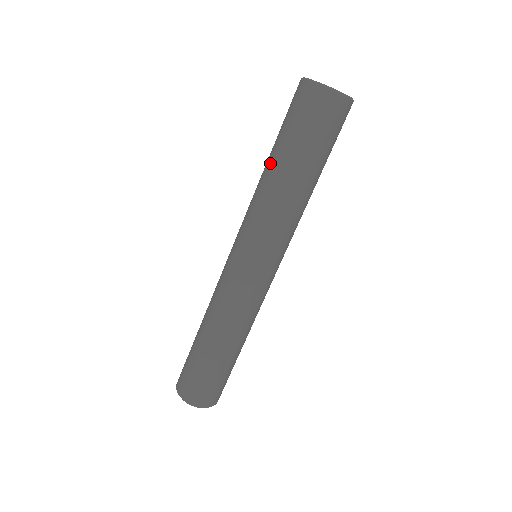
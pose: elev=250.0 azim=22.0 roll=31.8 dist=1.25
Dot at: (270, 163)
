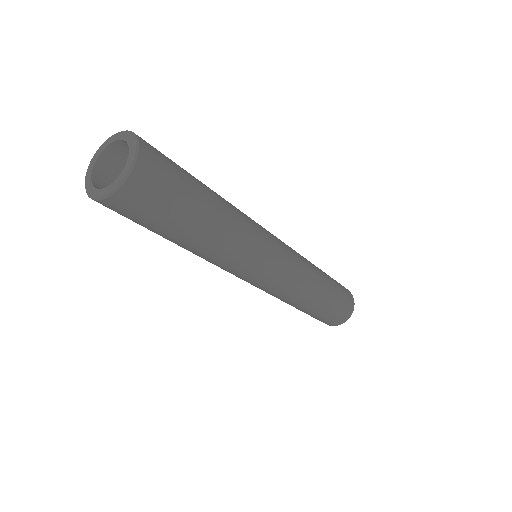
Dot at: occluded
